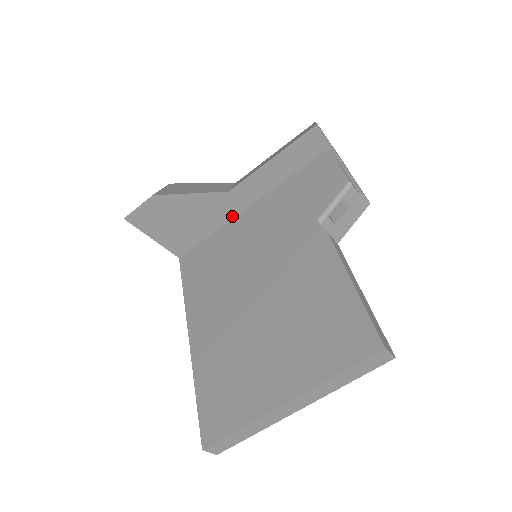
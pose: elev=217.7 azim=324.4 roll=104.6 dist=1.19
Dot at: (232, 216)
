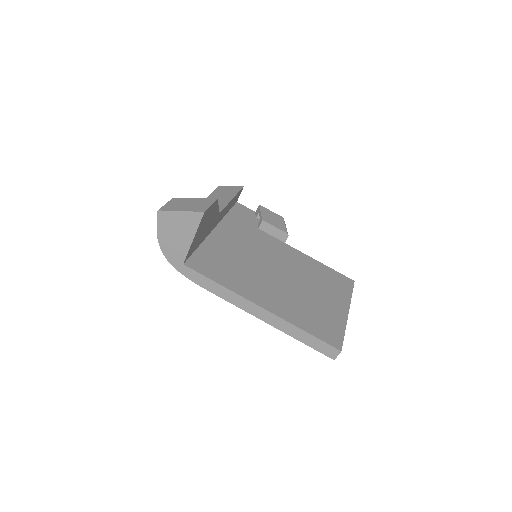
Dot at: (208, 234)
